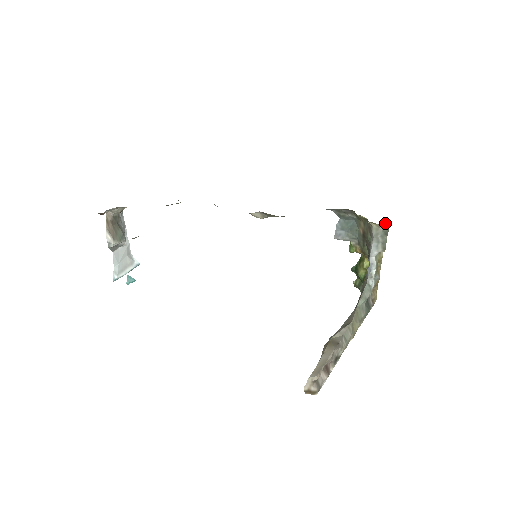
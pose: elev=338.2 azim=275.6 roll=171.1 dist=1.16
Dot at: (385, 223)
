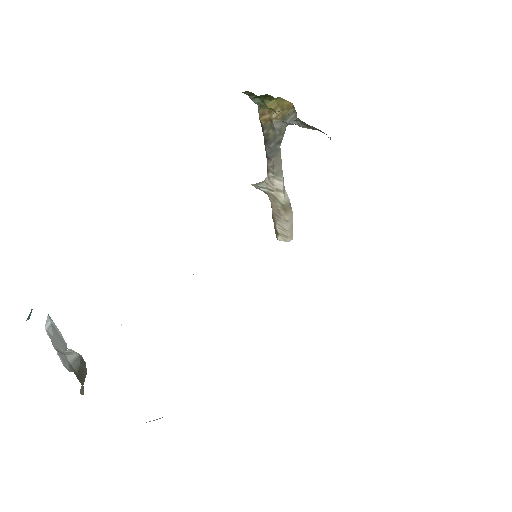
Dot at: occluded
